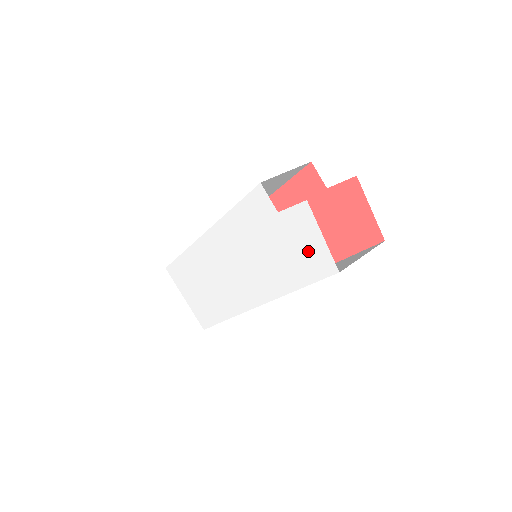
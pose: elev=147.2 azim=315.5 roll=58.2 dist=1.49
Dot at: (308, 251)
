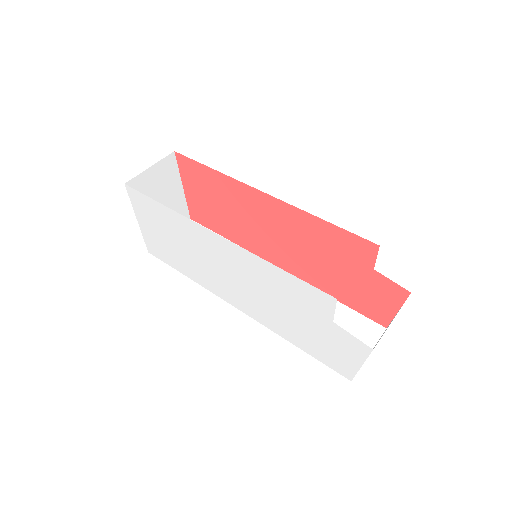
Dot at: (336, 354)
